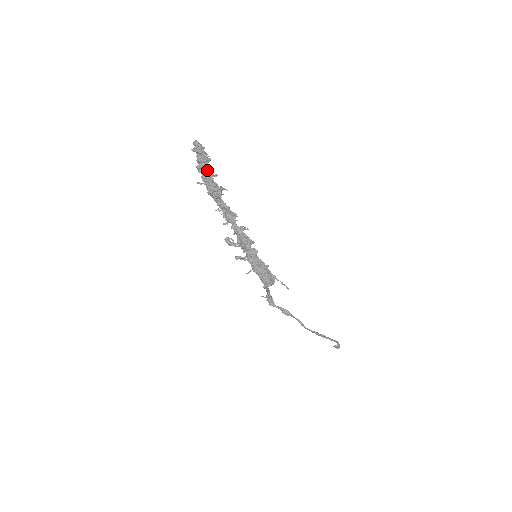
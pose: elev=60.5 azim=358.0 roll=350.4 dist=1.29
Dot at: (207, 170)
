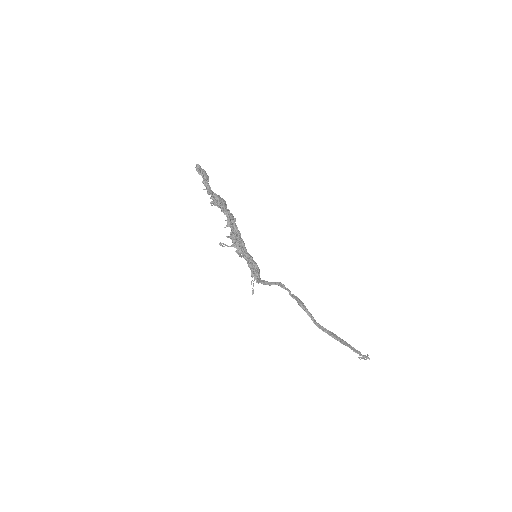
Dot at: (207, 186)
